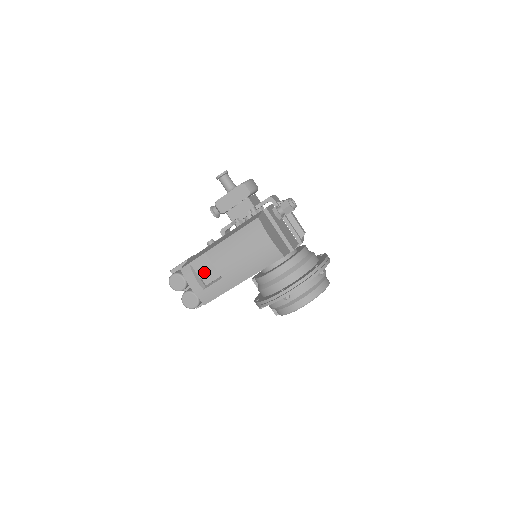
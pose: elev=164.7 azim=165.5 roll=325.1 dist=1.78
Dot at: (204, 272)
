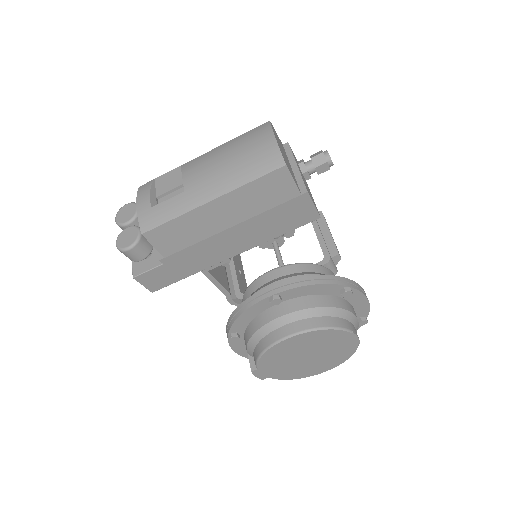
Dot at: (166, 189)
